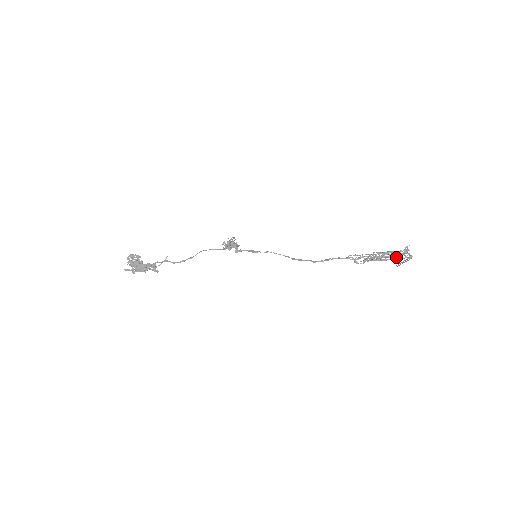
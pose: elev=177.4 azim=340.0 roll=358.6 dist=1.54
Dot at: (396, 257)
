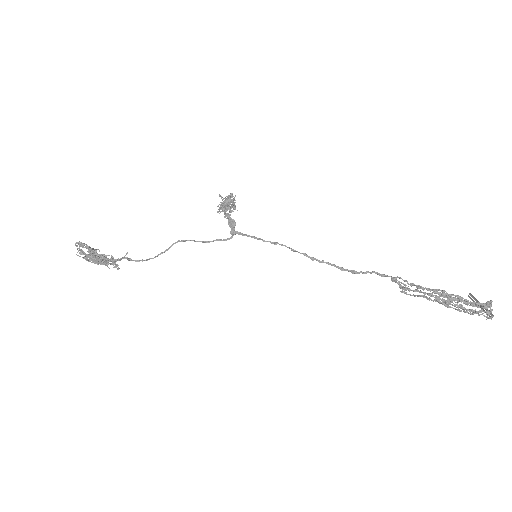
Dot at: (466, 310)
